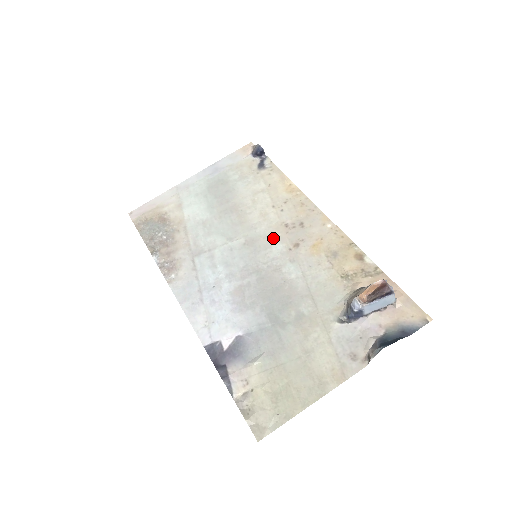
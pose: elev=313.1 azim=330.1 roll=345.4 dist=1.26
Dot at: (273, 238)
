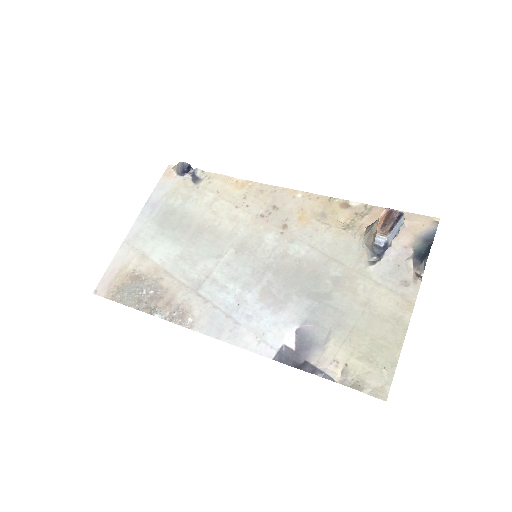
Dot at: (259, 233)
